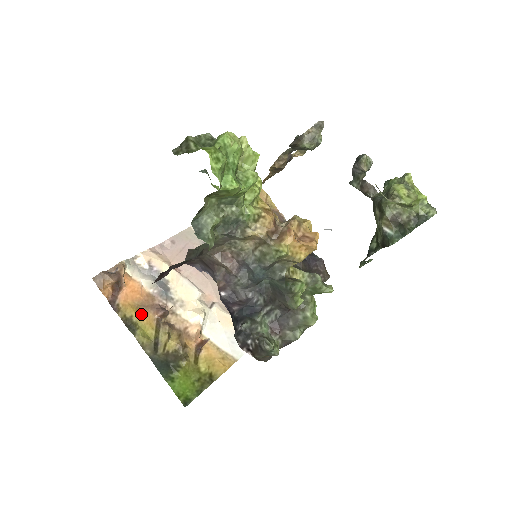
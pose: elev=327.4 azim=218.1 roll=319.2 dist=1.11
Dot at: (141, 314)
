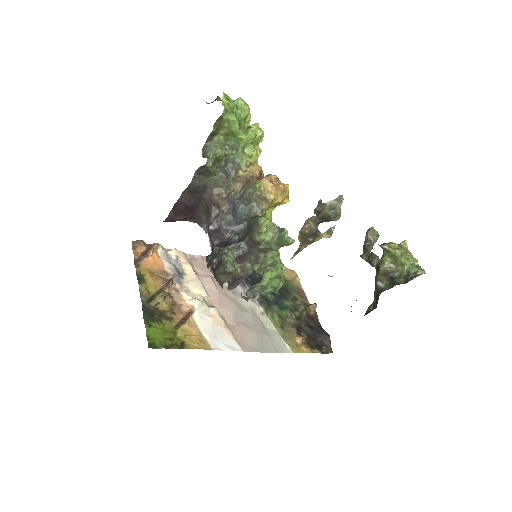
Dot at: (152, 277)
